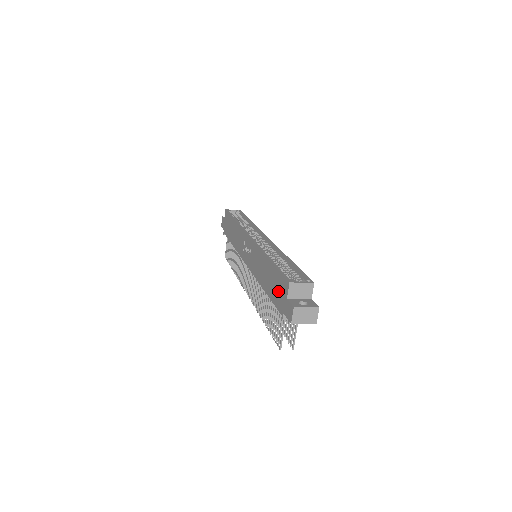
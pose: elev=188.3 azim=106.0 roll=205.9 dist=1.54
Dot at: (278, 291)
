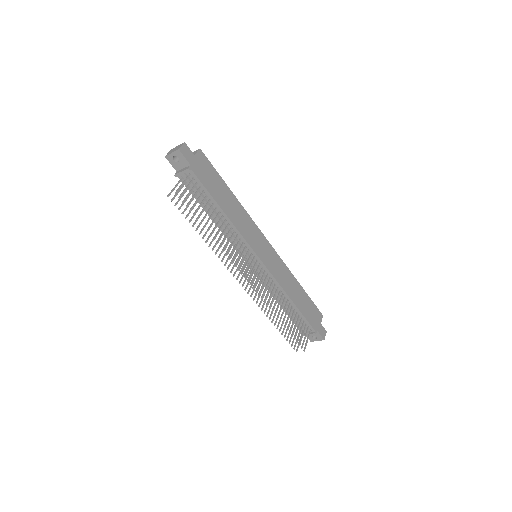
Dot at: occluded
